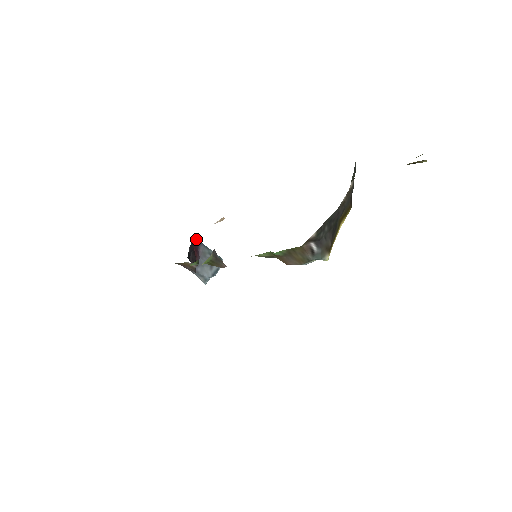
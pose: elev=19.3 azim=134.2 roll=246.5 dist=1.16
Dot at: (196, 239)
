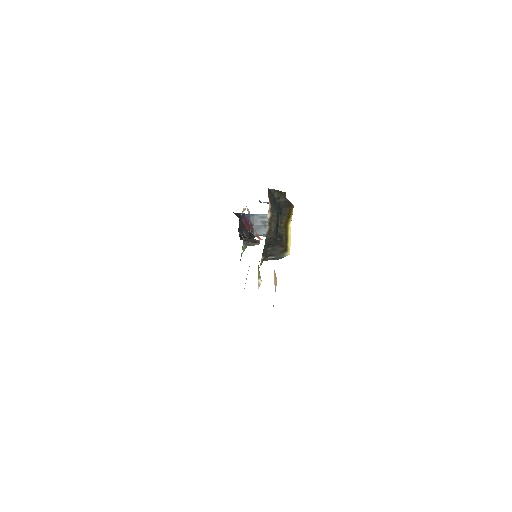
Dot at: (244, 215)
